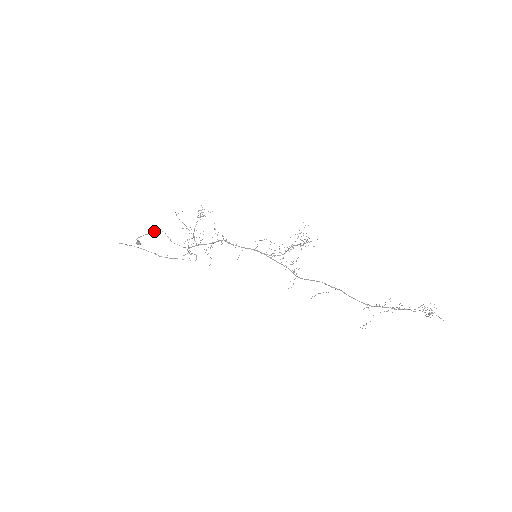
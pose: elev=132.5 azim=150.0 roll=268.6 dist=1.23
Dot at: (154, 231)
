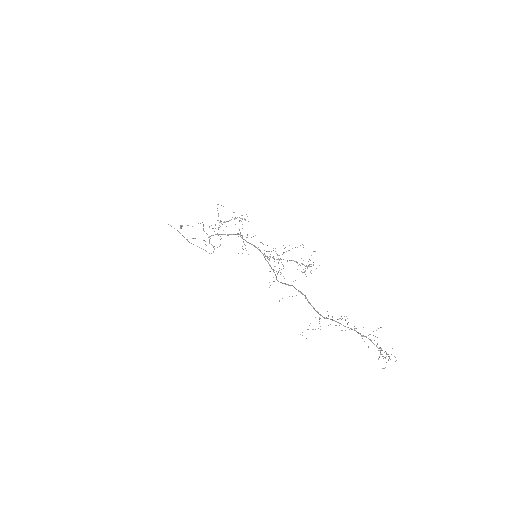
Dot at: (198, 223)
